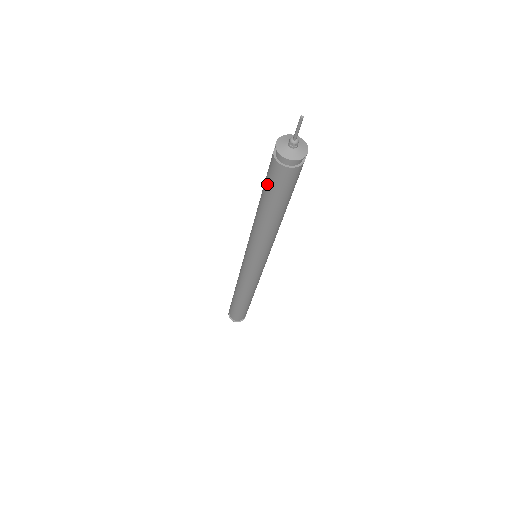
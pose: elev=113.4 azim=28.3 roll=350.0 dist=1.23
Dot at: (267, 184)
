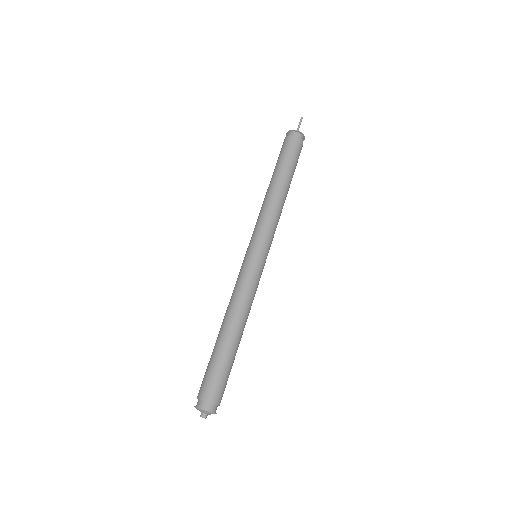
Dot at: (286, 156)
